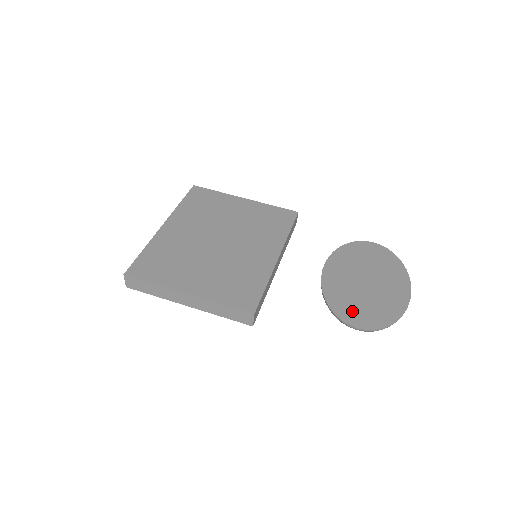
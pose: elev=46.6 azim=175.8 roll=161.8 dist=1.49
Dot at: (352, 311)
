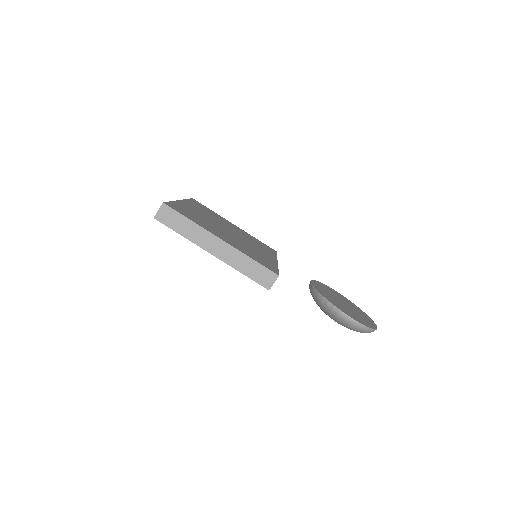
Dot at: (344, 310)
